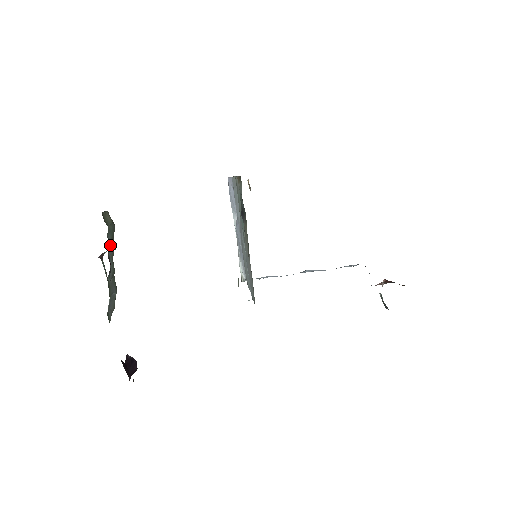
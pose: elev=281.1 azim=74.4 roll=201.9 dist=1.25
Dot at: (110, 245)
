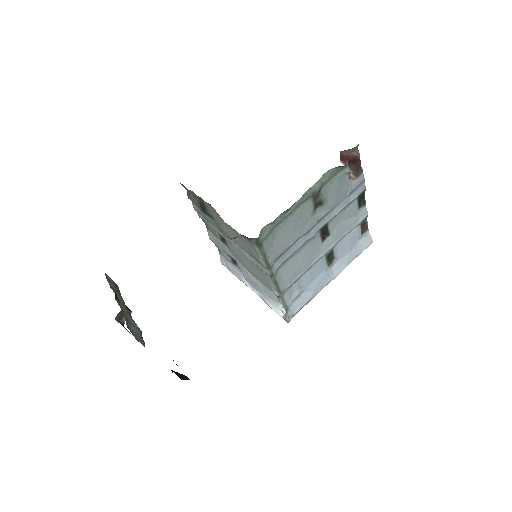
Dot at: occluded
